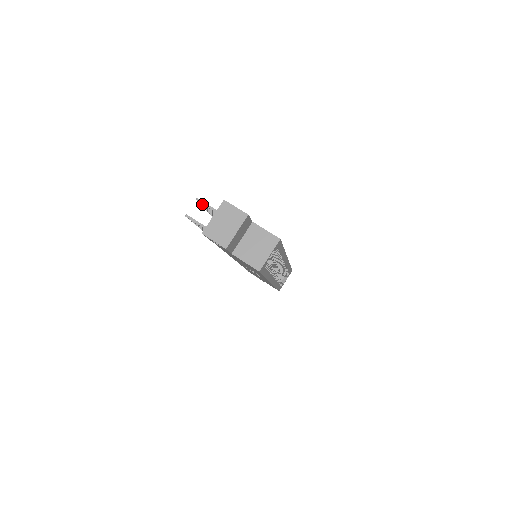
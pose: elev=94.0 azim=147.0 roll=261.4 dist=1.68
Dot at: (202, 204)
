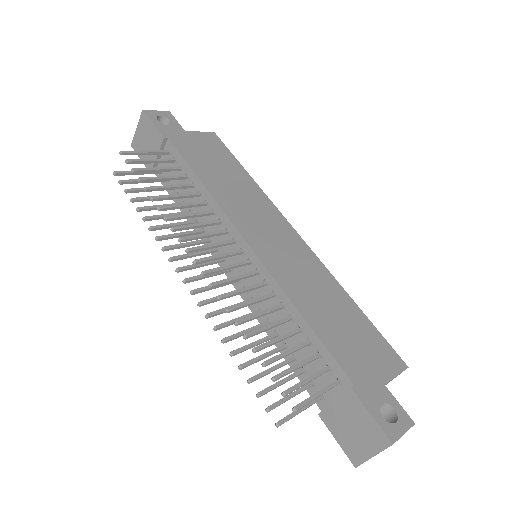
Dot at: occluded
